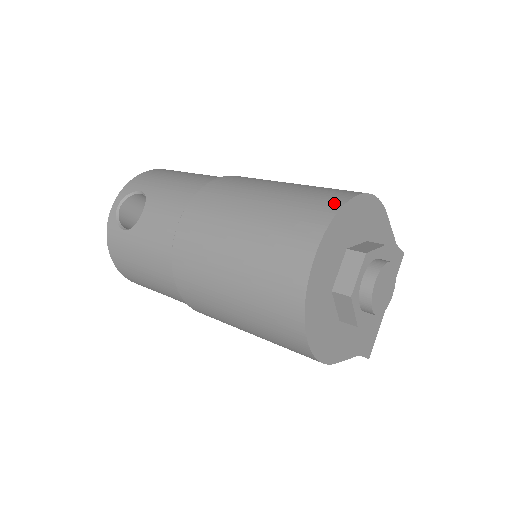
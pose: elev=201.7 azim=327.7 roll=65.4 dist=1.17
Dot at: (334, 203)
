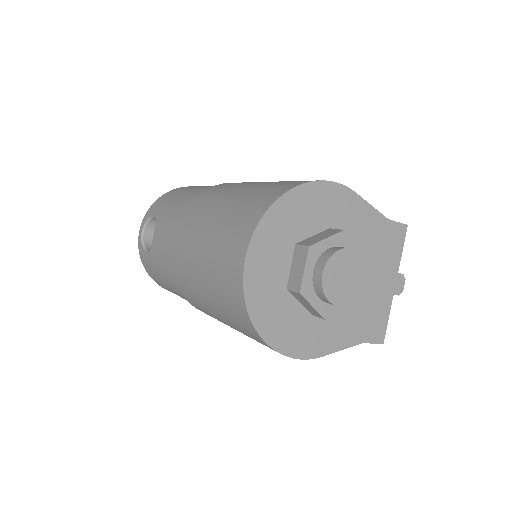
Dot at: (267, 203)
